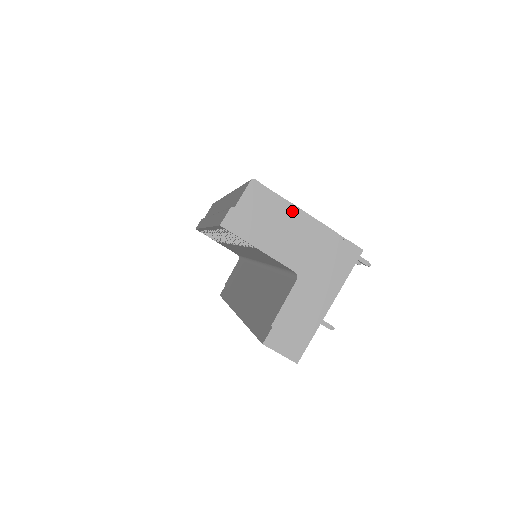
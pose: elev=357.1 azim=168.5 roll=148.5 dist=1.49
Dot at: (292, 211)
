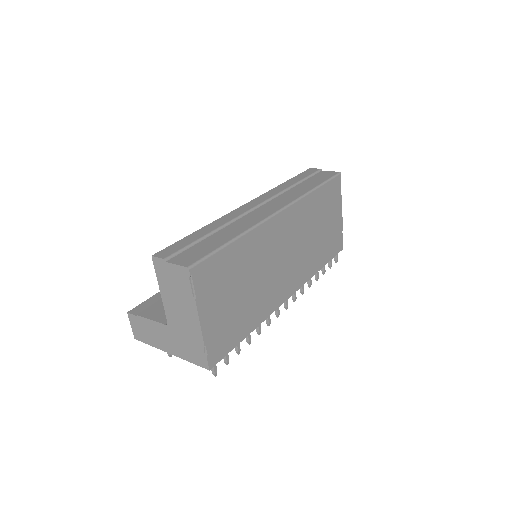
Dot at: (193, 307)
